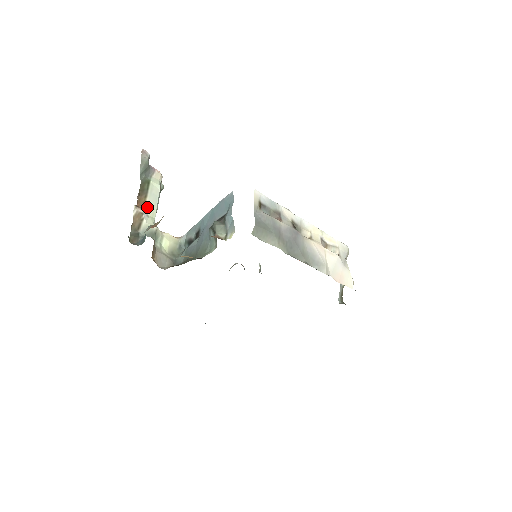
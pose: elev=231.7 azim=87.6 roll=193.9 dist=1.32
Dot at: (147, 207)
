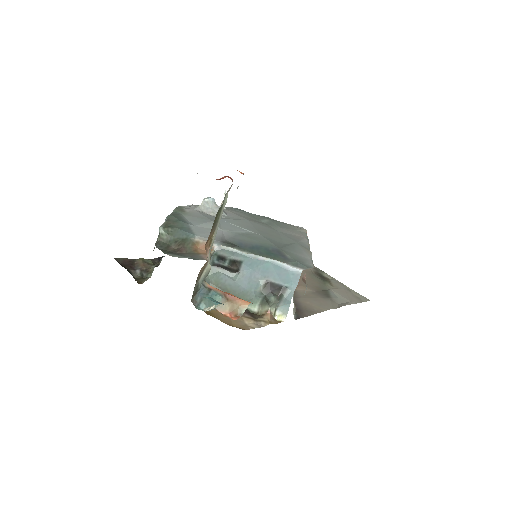
Dot at: (211, 245)
